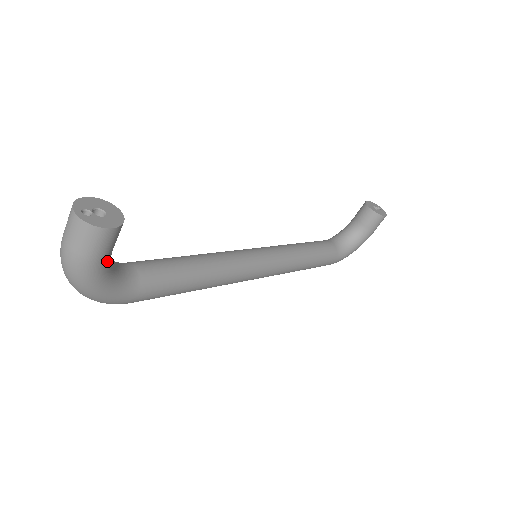
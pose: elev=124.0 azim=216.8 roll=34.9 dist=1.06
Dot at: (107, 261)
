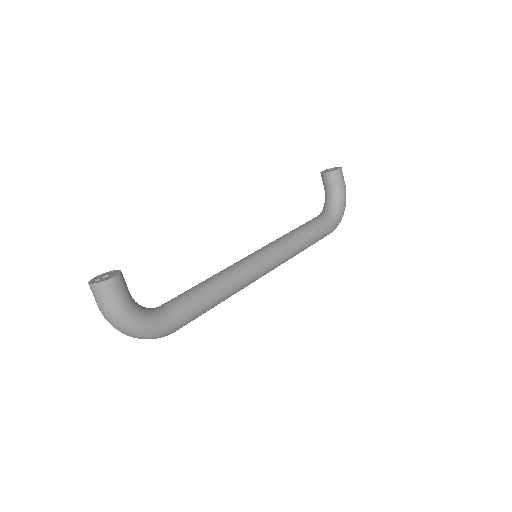
Dot at: (130, 302)
